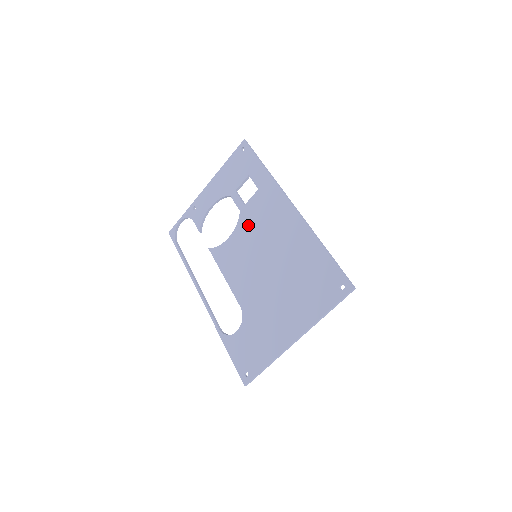
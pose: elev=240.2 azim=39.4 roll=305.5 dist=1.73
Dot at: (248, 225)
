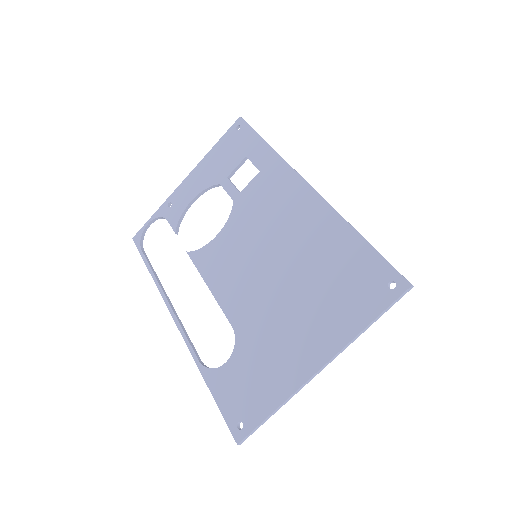
Dot at: (245, 217)
